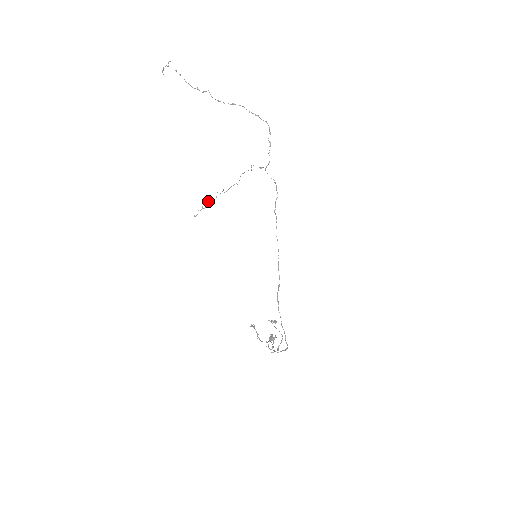
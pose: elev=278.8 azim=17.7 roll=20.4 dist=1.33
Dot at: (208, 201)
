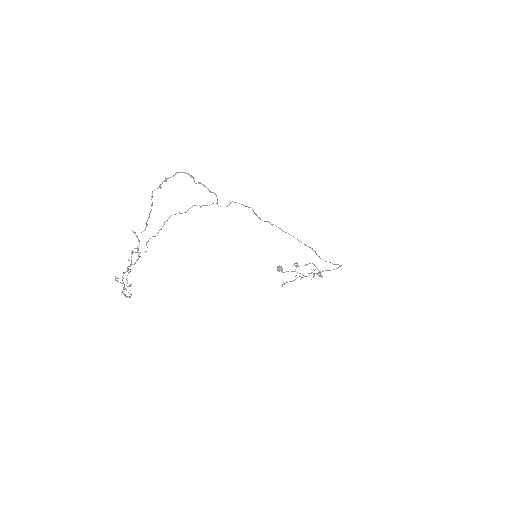
Dot at: (127, 275)
